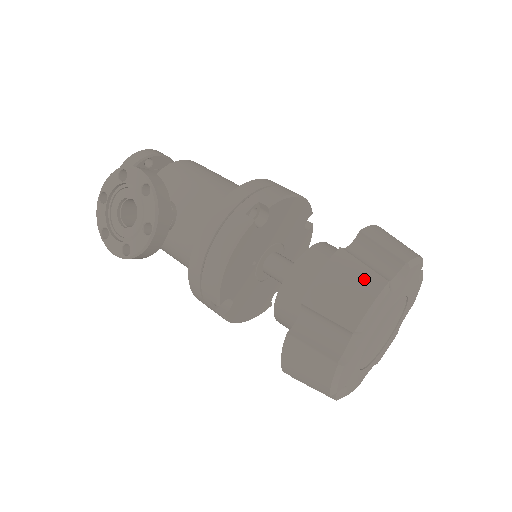
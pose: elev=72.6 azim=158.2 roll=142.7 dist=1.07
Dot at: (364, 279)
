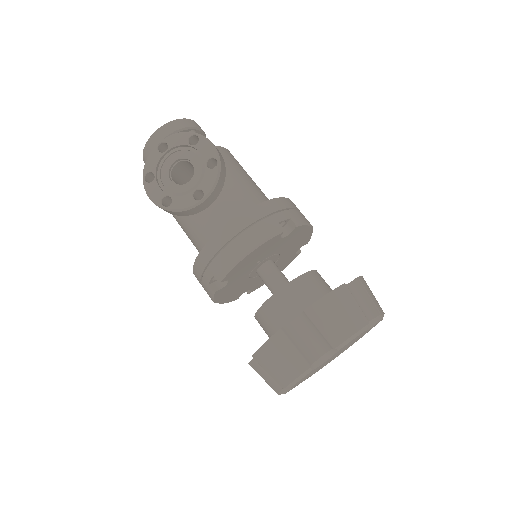
Dot at: (355, 314)
